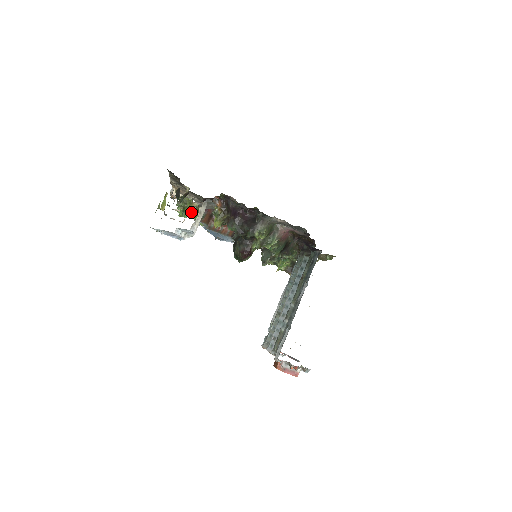
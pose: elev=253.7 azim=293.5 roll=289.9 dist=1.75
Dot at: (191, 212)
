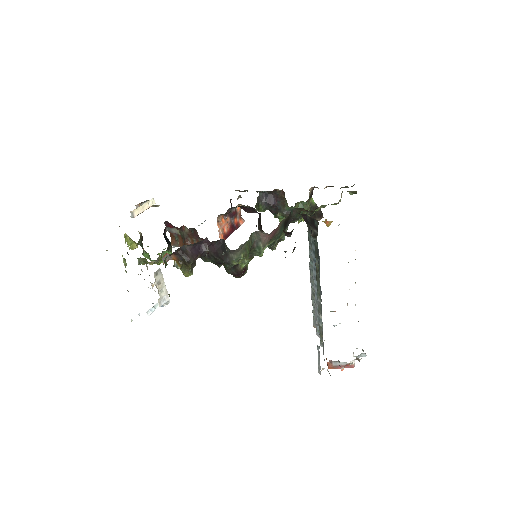
Dot at: occluded
